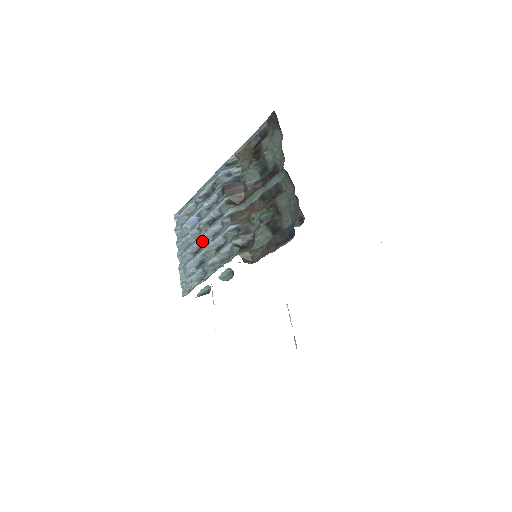
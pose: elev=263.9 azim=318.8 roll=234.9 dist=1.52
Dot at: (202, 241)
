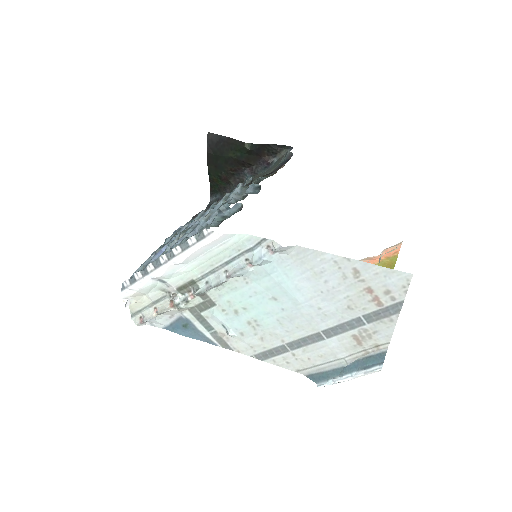
Dot at: occluded
